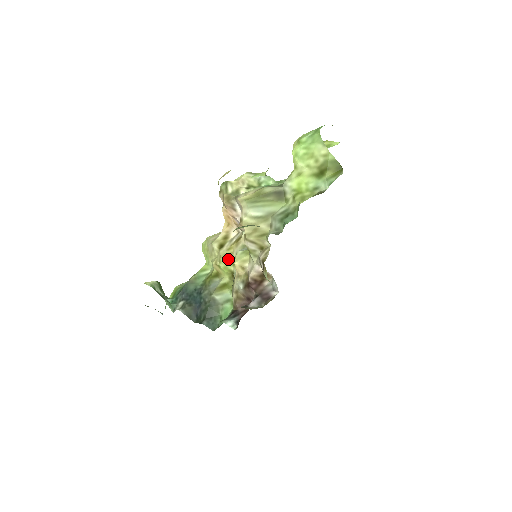
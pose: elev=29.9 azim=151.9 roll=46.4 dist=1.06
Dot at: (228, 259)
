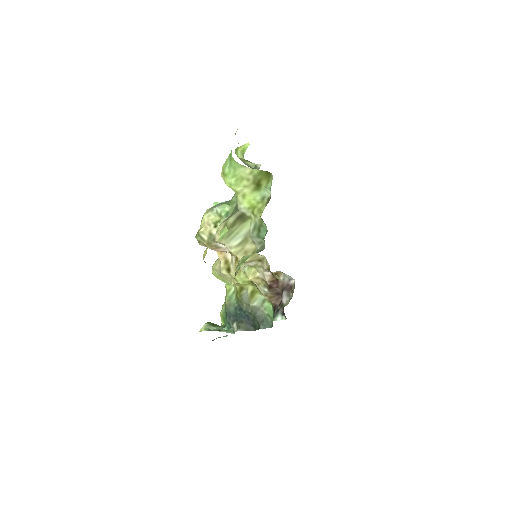
Dot at: (241, 276)
